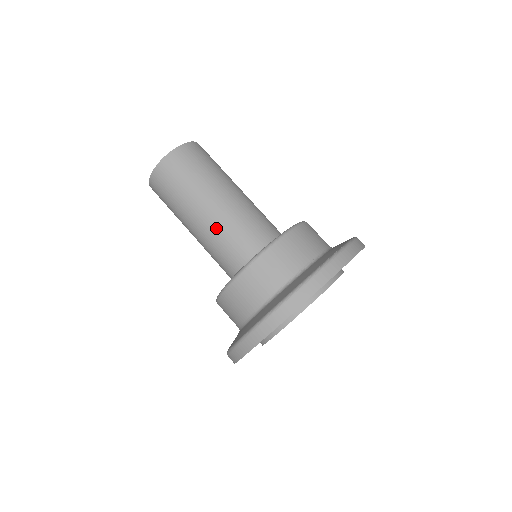
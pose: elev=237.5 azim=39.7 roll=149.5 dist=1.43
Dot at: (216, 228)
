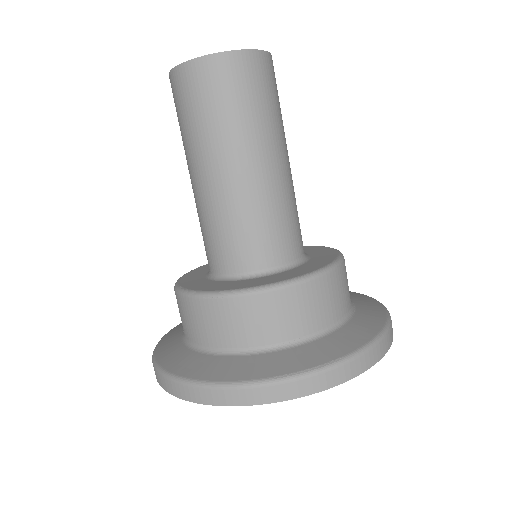
Dot at: (213, 207)
